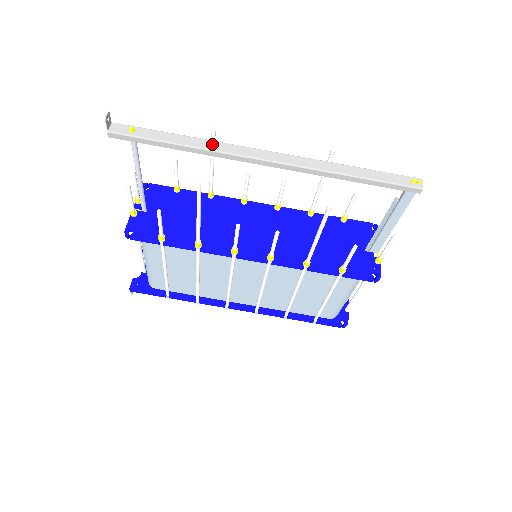
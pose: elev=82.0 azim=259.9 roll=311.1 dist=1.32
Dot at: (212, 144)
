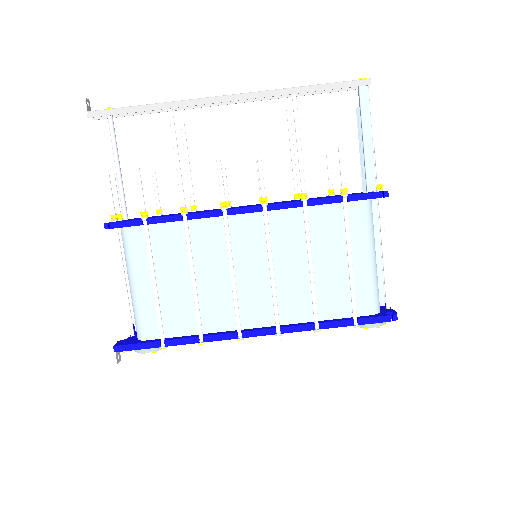
Dot at: (179, 102)
